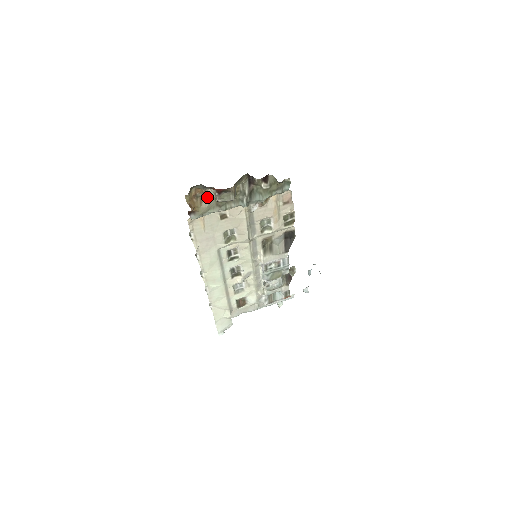
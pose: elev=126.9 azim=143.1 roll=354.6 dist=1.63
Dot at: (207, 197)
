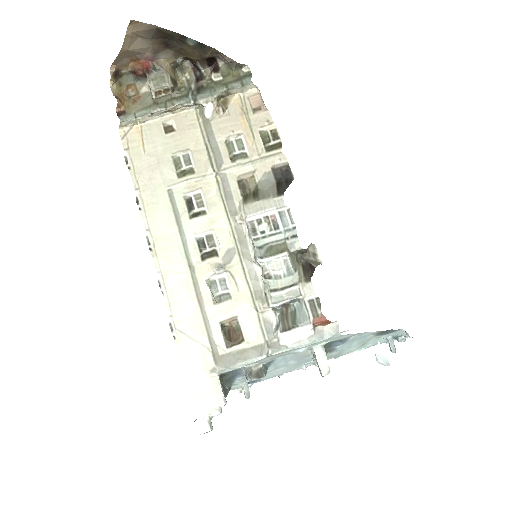
Dot at: (143, 98)
